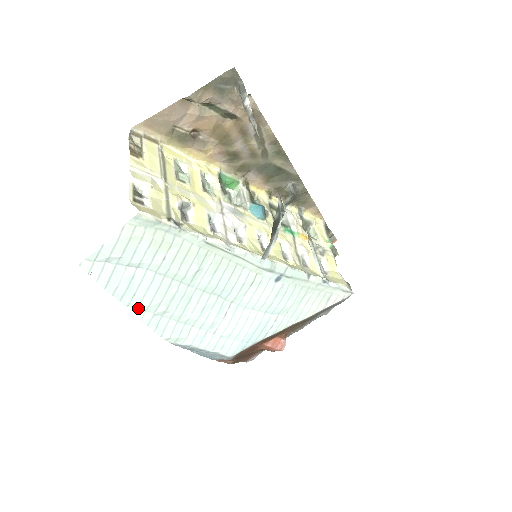
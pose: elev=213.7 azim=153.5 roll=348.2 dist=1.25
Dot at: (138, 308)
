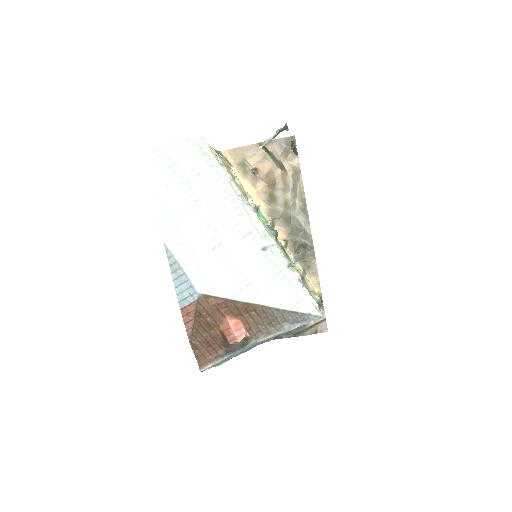
Dot at: (163, 197)
